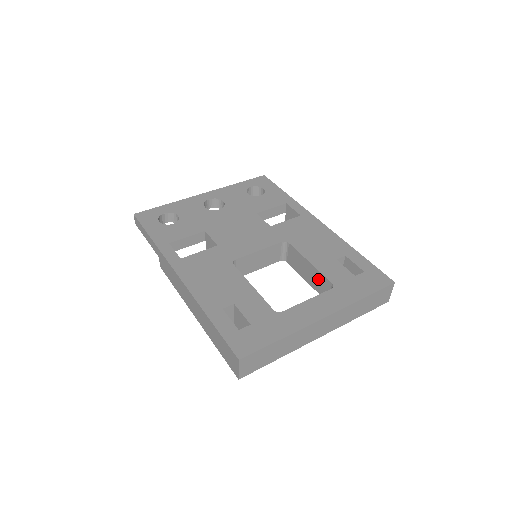
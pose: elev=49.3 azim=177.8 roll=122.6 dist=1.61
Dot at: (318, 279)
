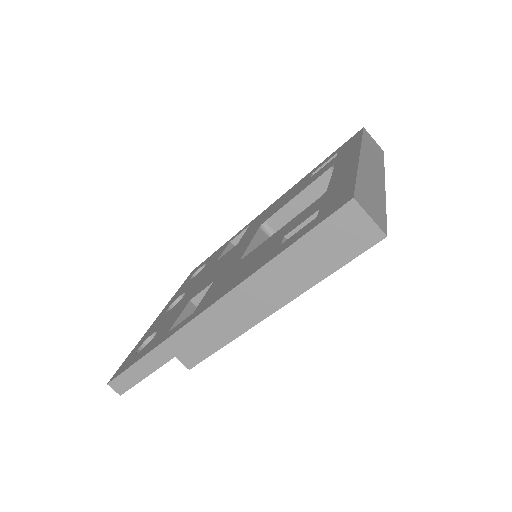
Dot at: (319, 193)
